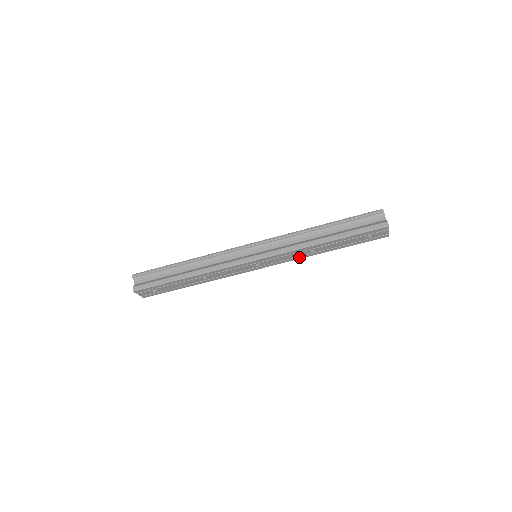
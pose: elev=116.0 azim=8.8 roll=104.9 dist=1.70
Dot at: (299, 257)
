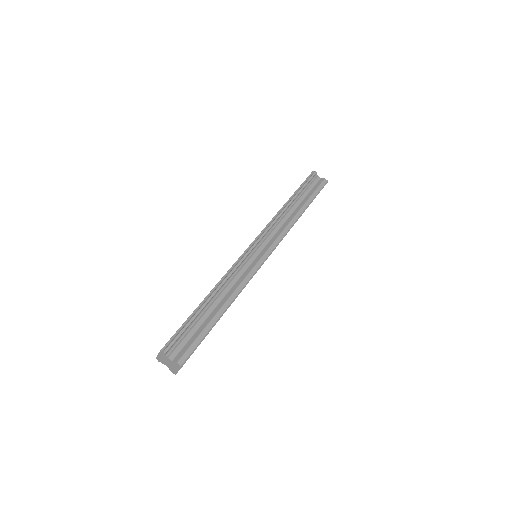
Dot at: occluded
